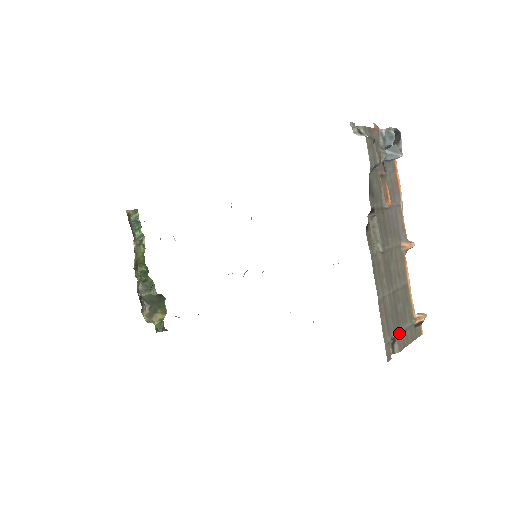
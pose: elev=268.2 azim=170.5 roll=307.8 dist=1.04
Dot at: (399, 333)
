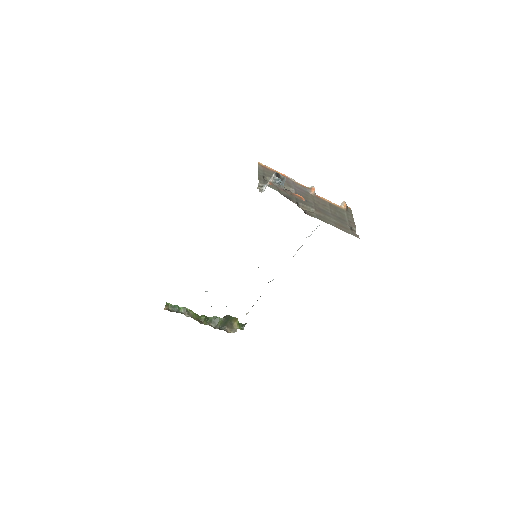
Dot at: (349, 223)
